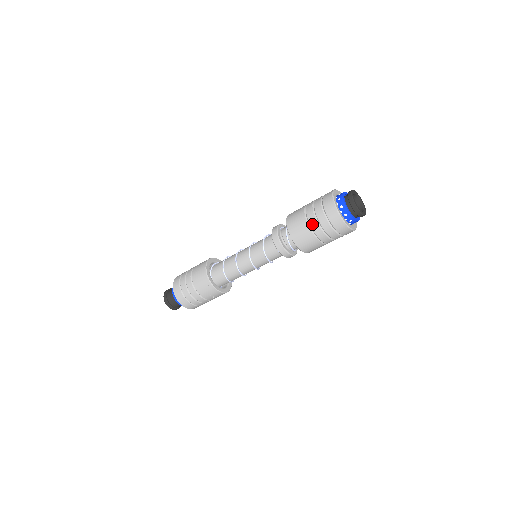
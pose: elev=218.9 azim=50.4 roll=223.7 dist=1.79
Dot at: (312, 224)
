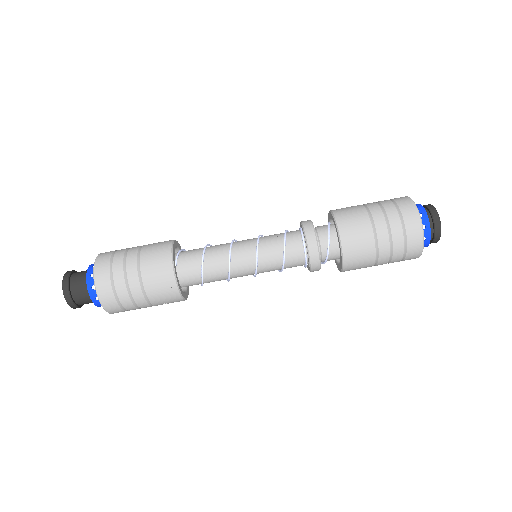
Dot at: (381, 241)
